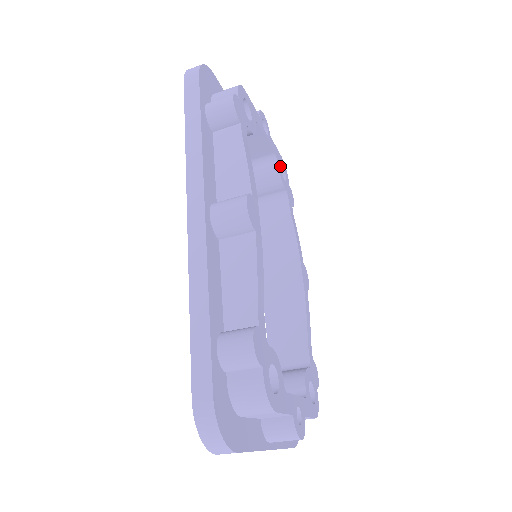
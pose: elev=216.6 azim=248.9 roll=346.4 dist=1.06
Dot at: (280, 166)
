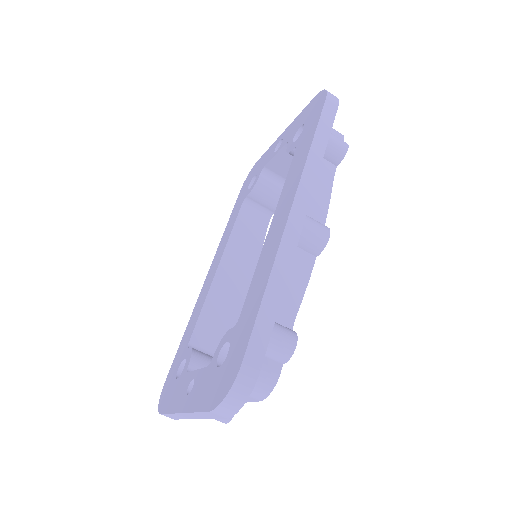
Dot at: occluded
